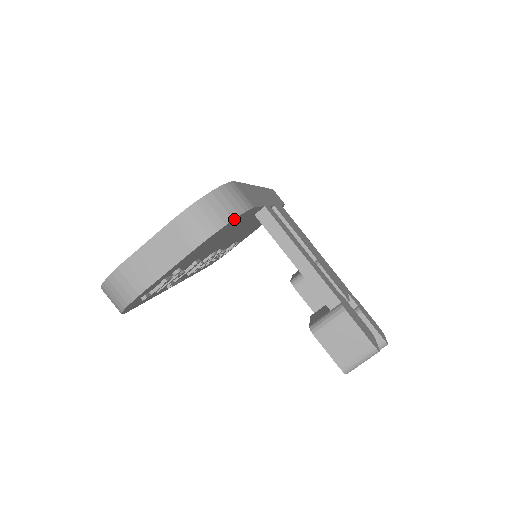
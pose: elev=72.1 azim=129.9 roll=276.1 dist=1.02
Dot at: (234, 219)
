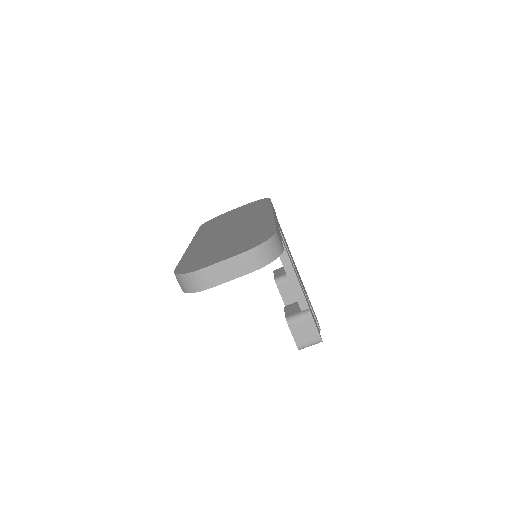
Dot at: (275, 259)
